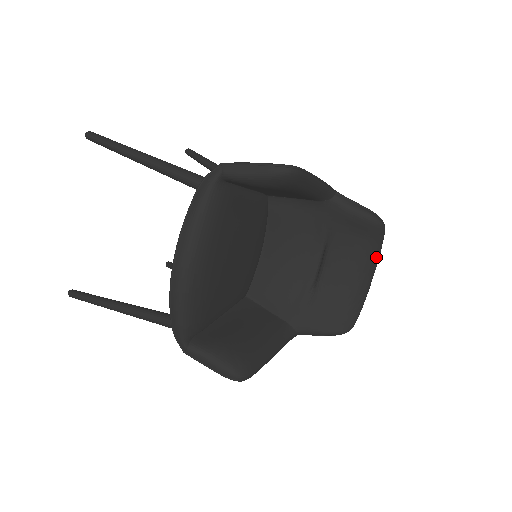
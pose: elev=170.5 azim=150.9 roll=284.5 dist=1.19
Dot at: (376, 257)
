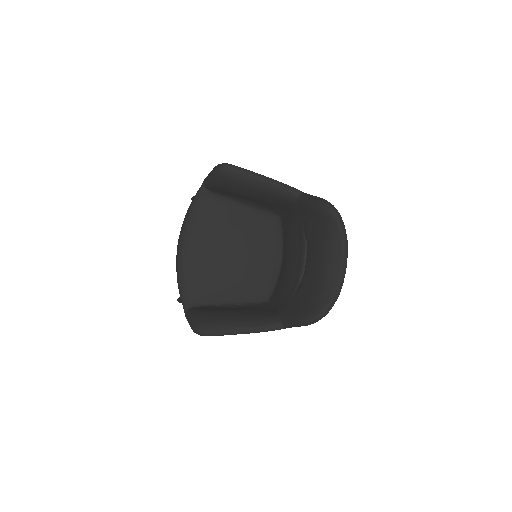
Dot at: (340, 244)
